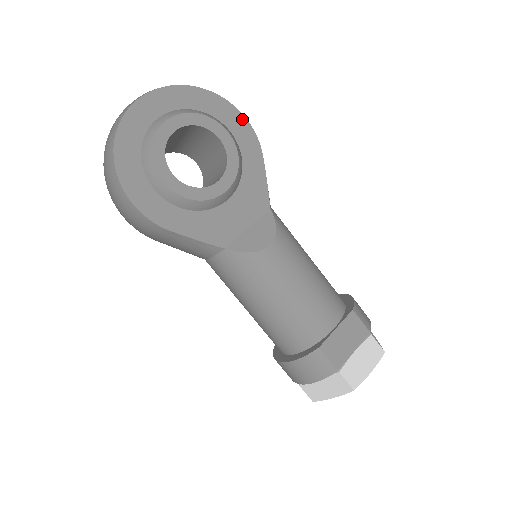
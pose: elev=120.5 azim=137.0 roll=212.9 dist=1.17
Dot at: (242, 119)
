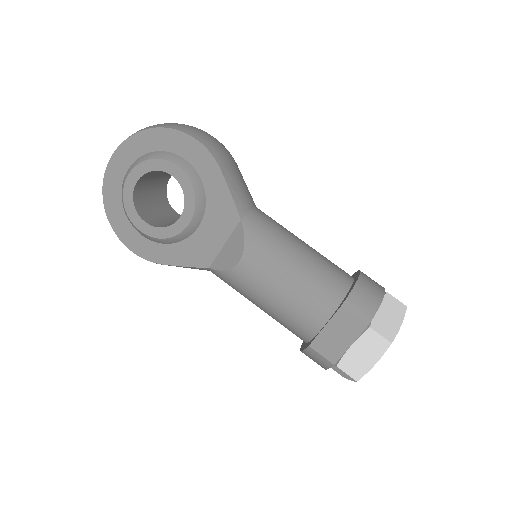
Dot at: (191, 141)
